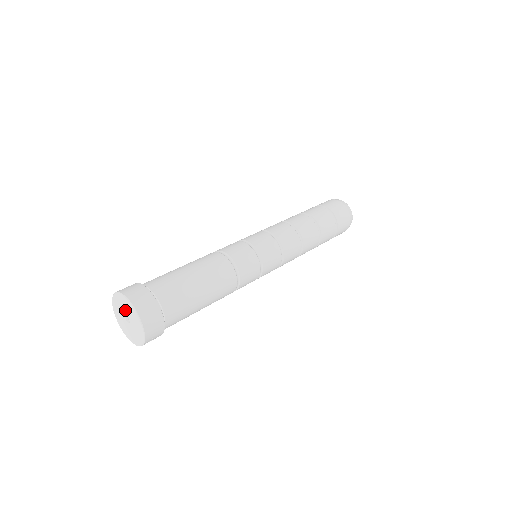
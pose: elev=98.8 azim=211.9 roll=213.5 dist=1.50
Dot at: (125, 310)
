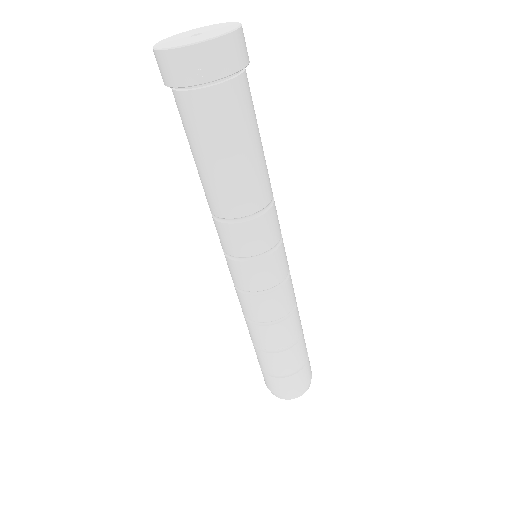
Dot at: (207, 30)
